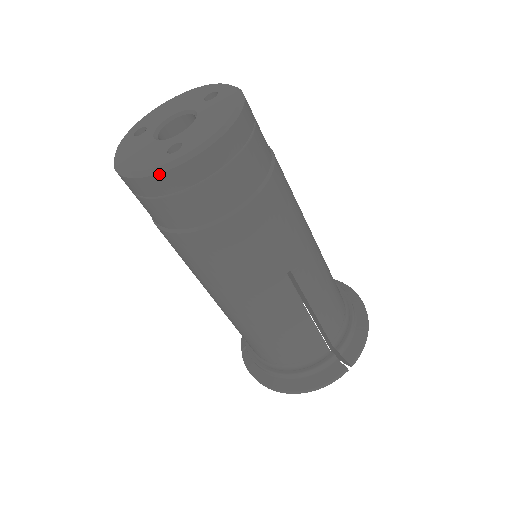
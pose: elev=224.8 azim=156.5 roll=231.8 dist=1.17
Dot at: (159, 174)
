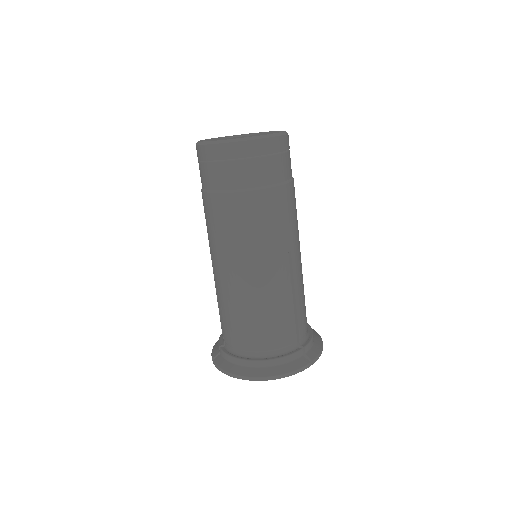
Dot at: (242, 141)
